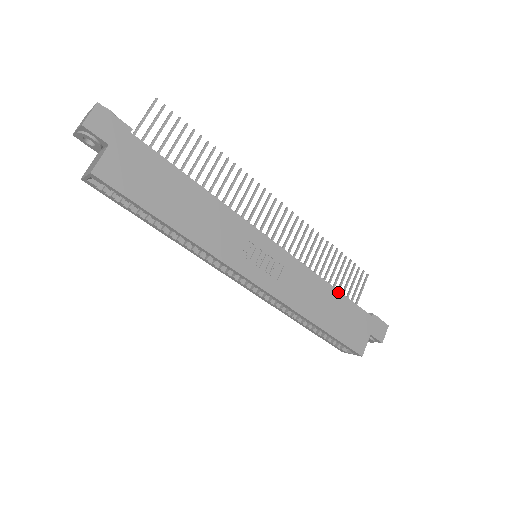
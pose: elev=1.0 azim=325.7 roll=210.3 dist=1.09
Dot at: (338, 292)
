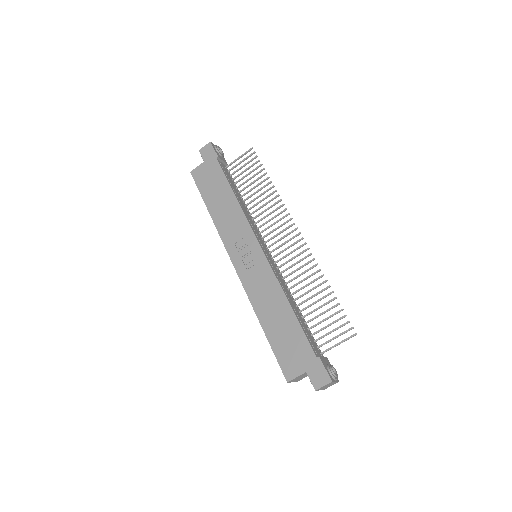
Dot at: (293, 313)
